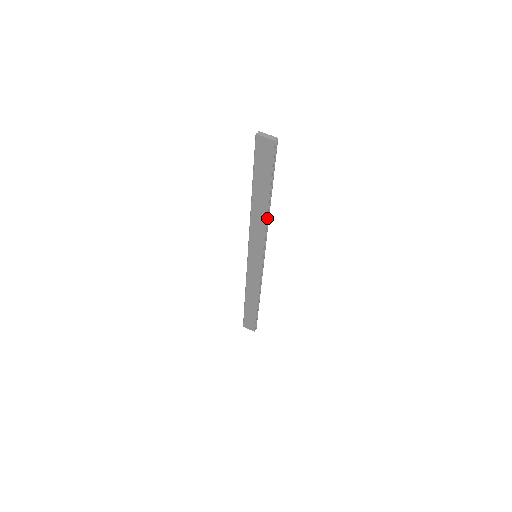
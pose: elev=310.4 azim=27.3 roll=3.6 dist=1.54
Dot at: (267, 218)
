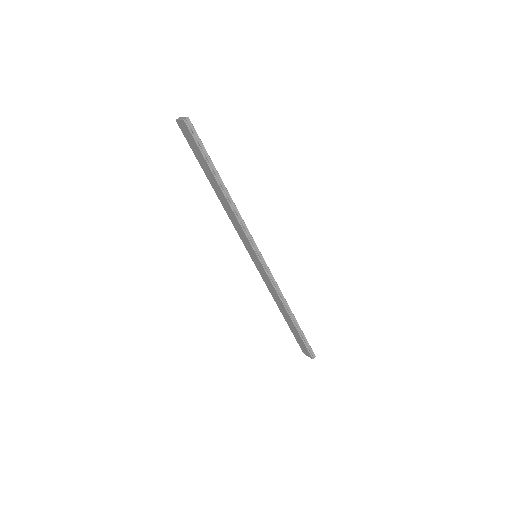
Dot at: (231, 206)
